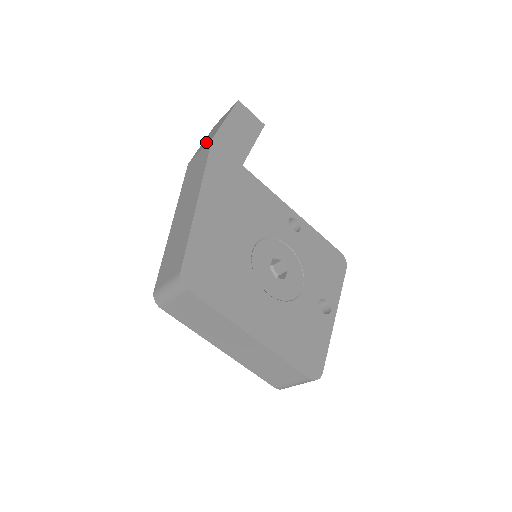
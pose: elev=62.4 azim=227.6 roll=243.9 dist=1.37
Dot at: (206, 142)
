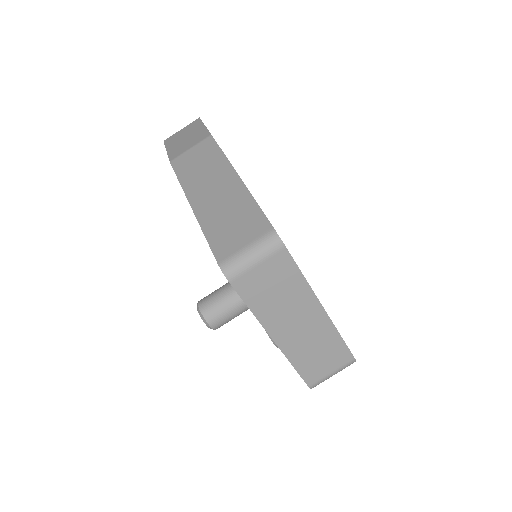
Dot at: (191, 142)
